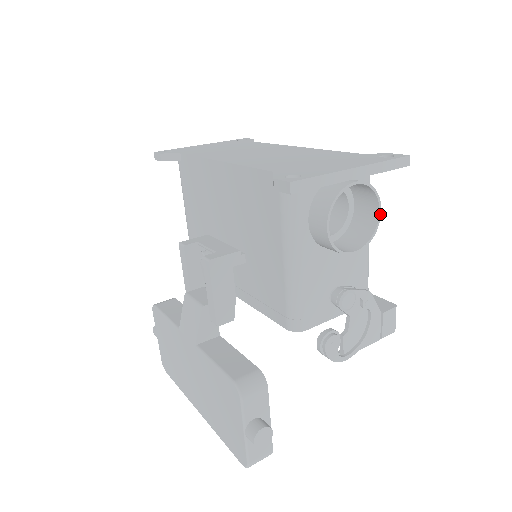
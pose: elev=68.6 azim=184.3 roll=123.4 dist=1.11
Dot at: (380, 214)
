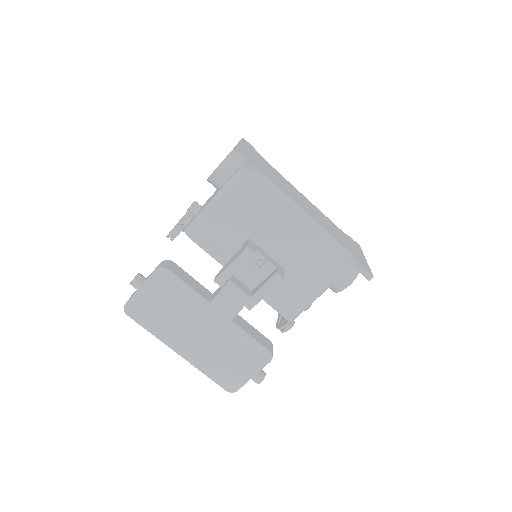
Dot at: occluded
